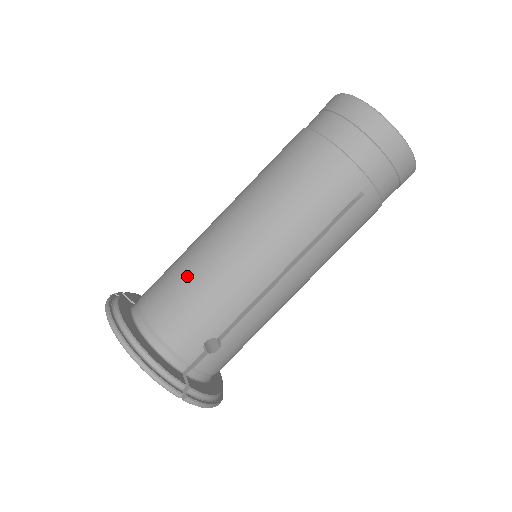
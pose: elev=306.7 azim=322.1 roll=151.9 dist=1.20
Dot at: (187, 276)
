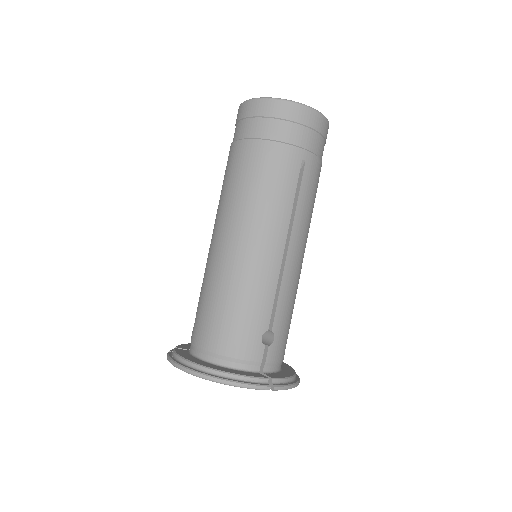
Dot at: (217, 299)
